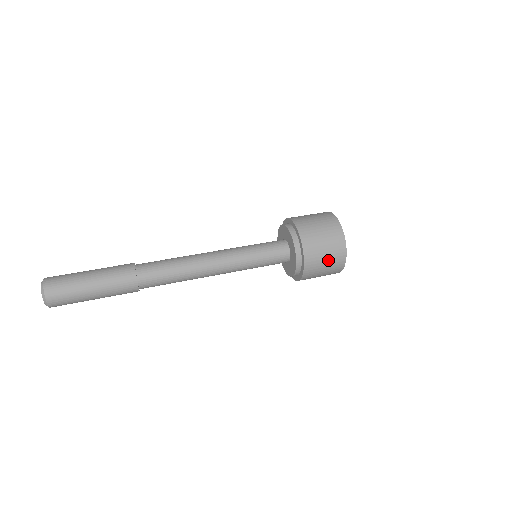
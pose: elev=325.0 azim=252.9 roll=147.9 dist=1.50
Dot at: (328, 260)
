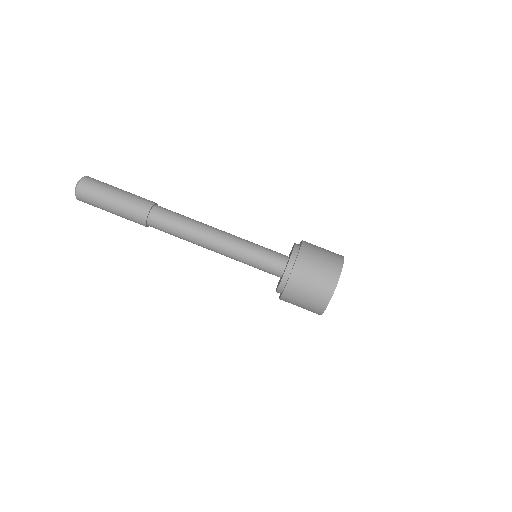
Dot at: occluded
